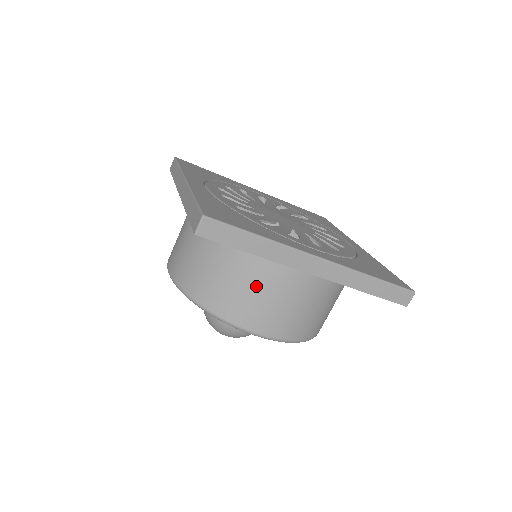
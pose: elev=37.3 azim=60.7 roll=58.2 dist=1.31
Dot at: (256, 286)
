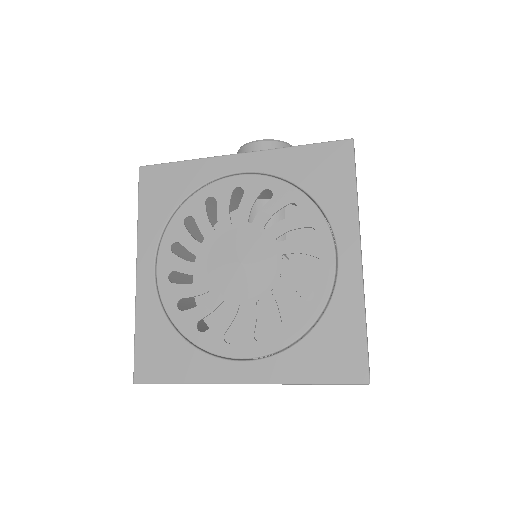
Dot at: occluded
